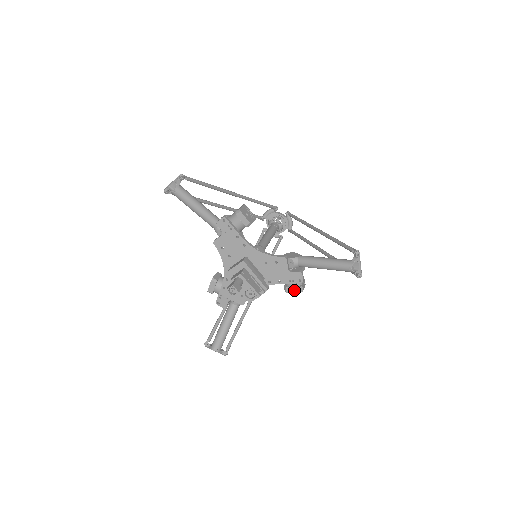
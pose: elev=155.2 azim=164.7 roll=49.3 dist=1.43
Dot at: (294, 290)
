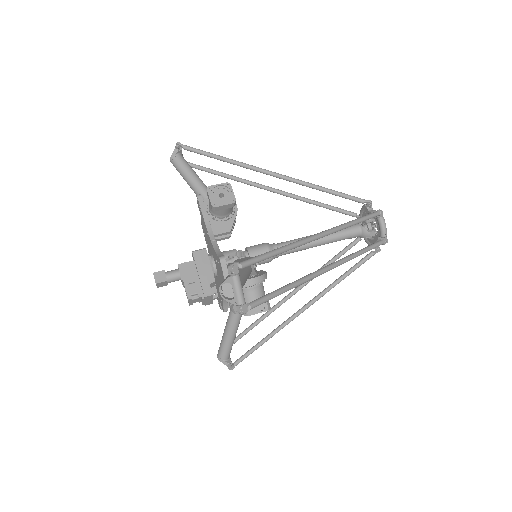
Dot at: occluded
